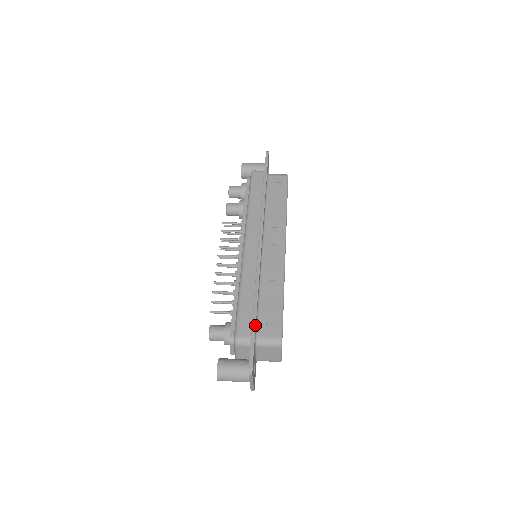
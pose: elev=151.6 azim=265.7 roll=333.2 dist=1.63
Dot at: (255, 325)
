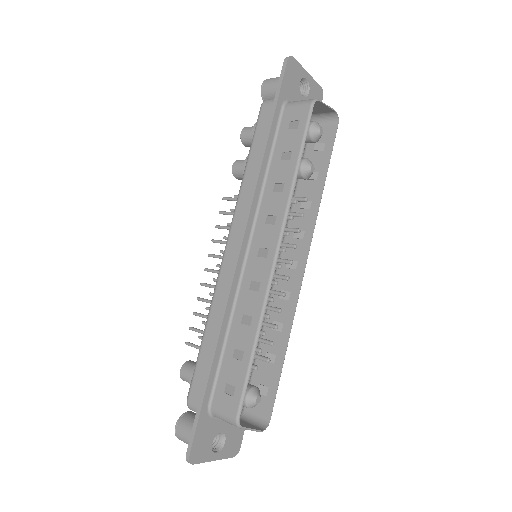
Dot at: (204, 392)
